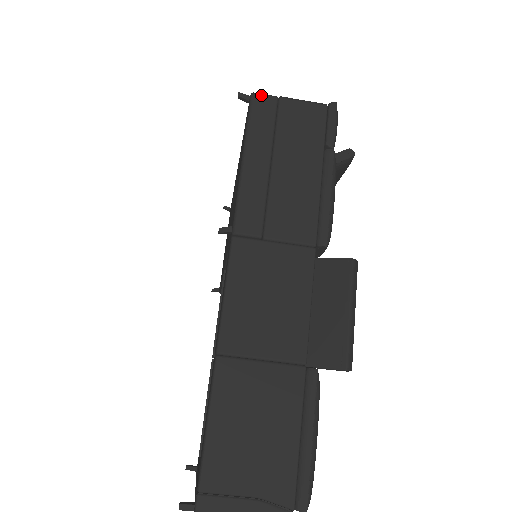
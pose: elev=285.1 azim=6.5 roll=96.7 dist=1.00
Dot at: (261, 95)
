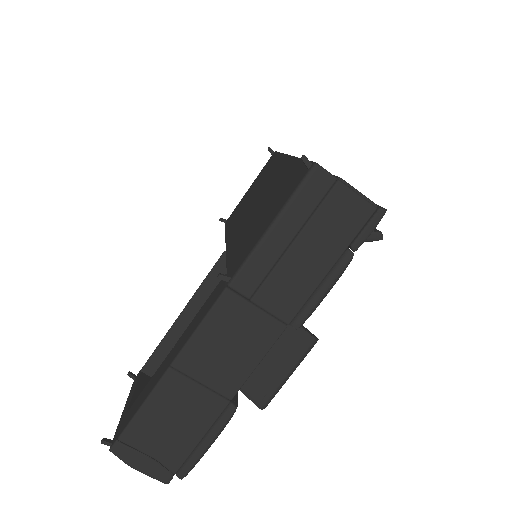
Dot at: (322, 170)
